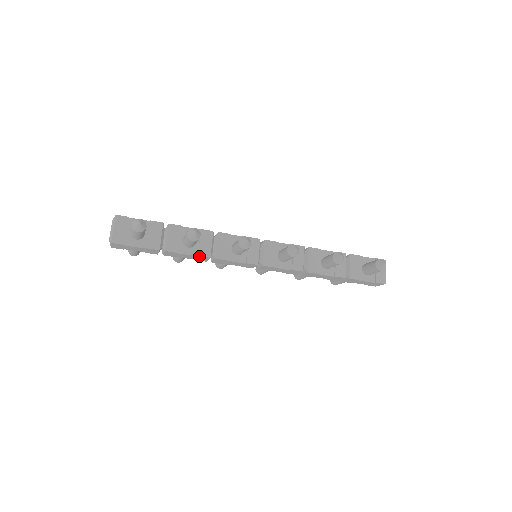
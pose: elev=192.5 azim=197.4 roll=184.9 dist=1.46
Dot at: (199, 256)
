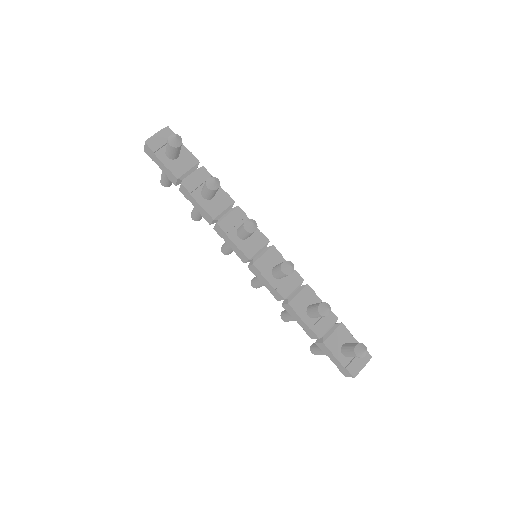
Dot at: (205, 211)
